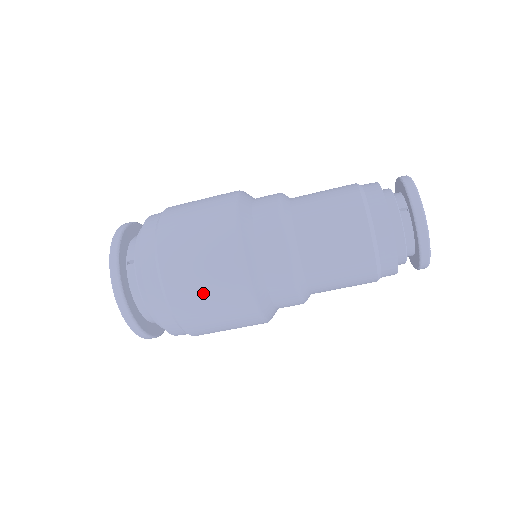
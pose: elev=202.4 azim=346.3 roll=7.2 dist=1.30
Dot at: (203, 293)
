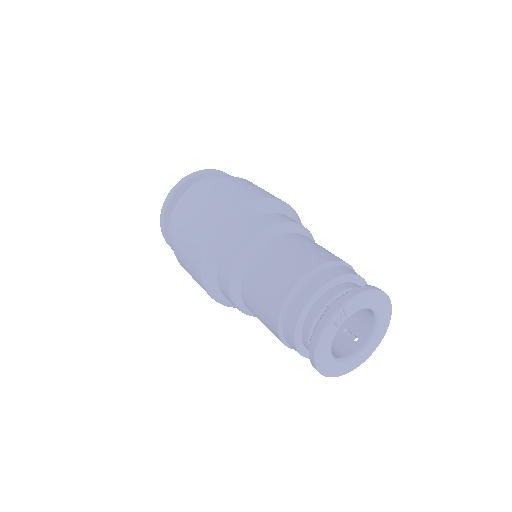
Dot at: (185, 247)
